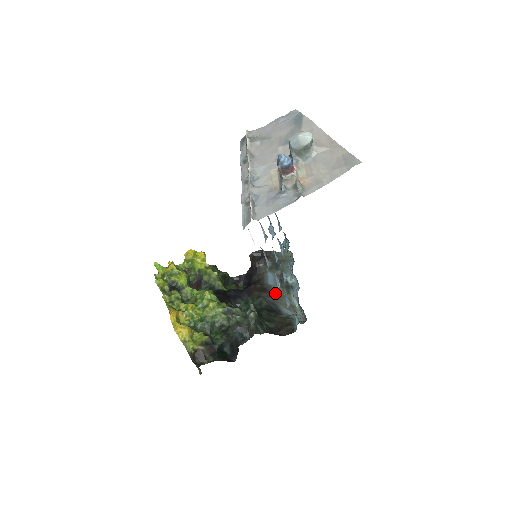
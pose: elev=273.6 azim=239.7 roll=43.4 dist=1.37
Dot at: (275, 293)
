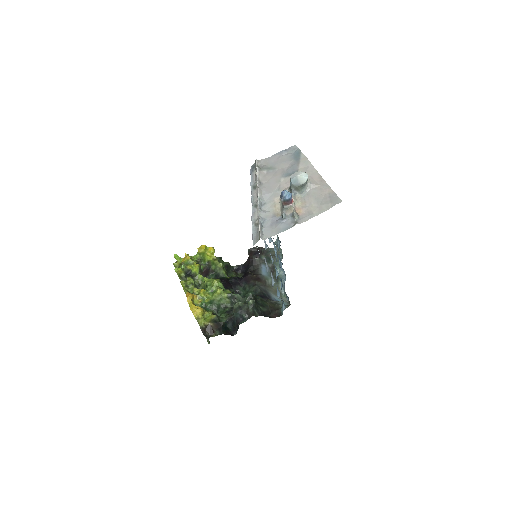
Dot at: (267, 282)
